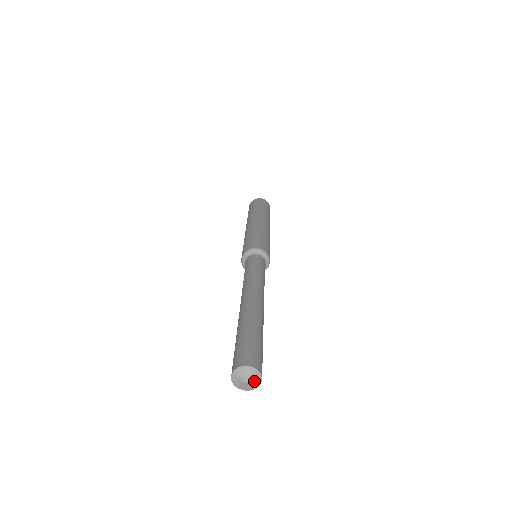
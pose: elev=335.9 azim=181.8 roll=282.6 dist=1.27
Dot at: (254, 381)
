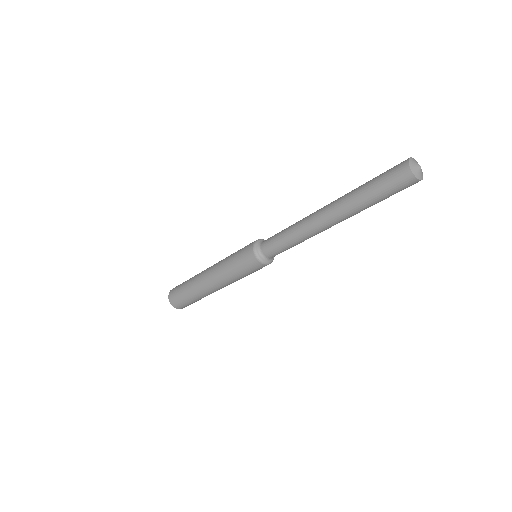
Dot at: (420, 166)
